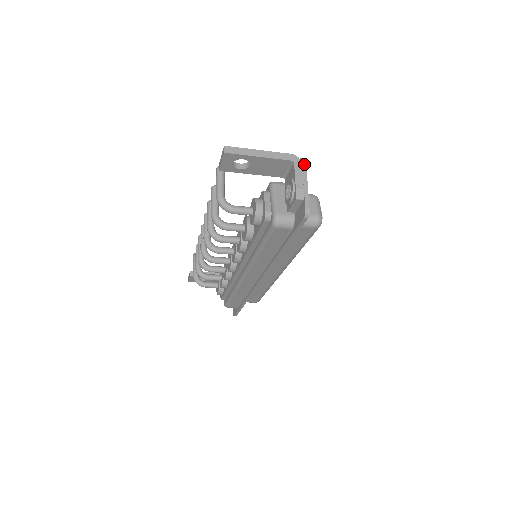
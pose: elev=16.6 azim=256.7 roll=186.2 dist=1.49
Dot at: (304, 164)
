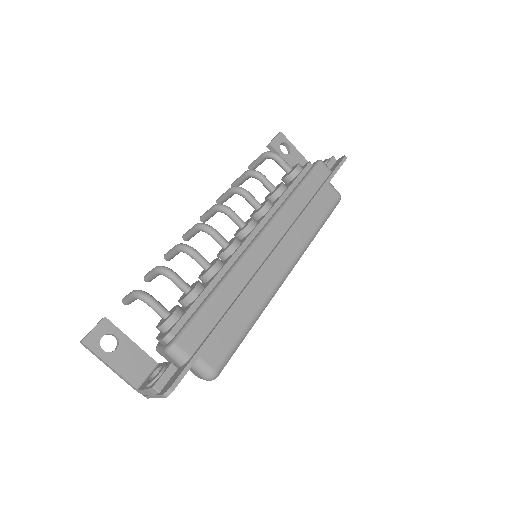
Dot at: occluded
